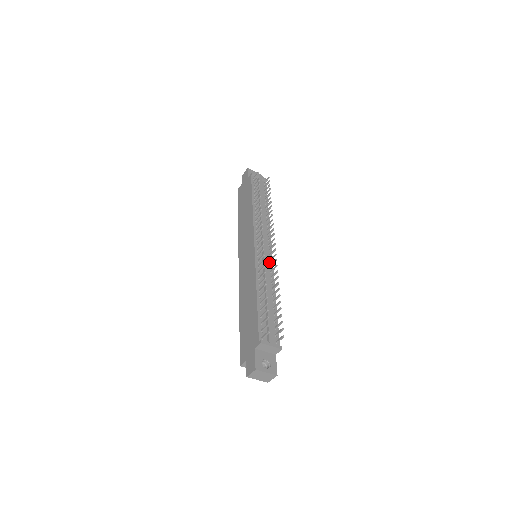
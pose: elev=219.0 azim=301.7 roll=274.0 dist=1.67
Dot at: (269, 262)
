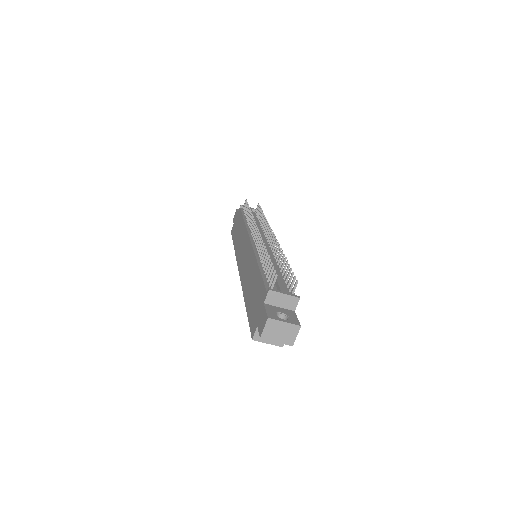
Dot at: (270, 249)
